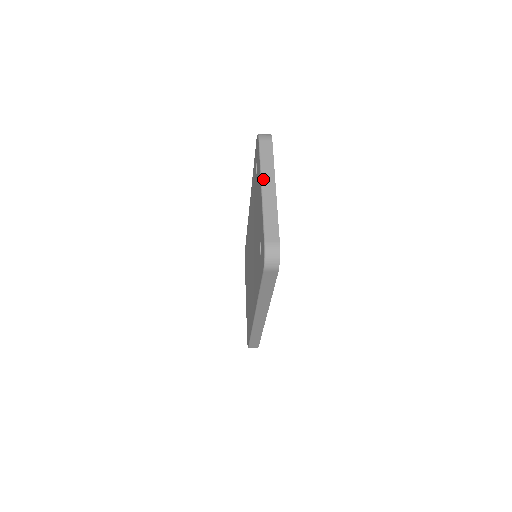
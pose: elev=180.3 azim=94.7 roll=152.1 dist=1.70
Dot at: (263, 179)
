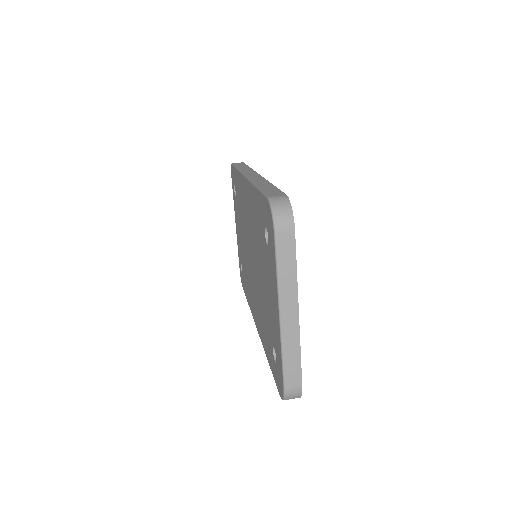
Dot at: (282, 303)
